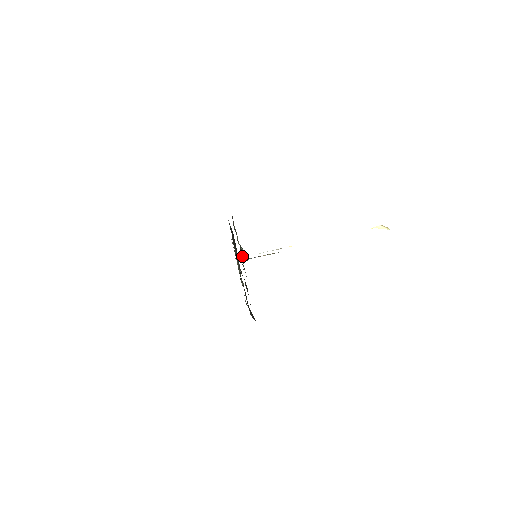
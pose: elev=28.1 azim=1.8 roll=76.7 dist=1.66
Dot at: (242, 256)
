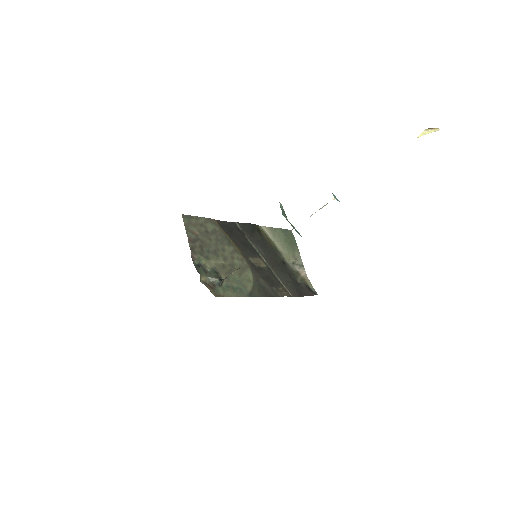
Dot at: (212, 283)
